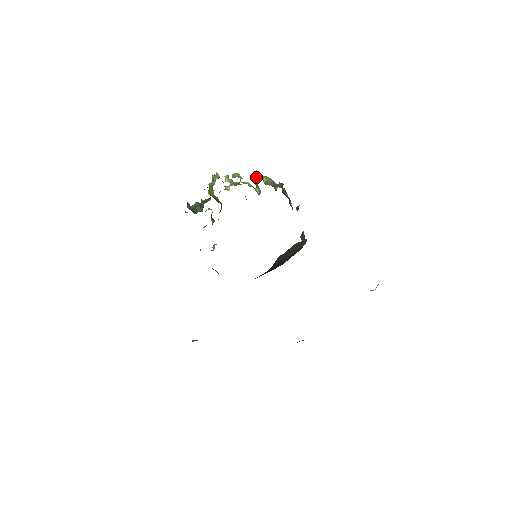
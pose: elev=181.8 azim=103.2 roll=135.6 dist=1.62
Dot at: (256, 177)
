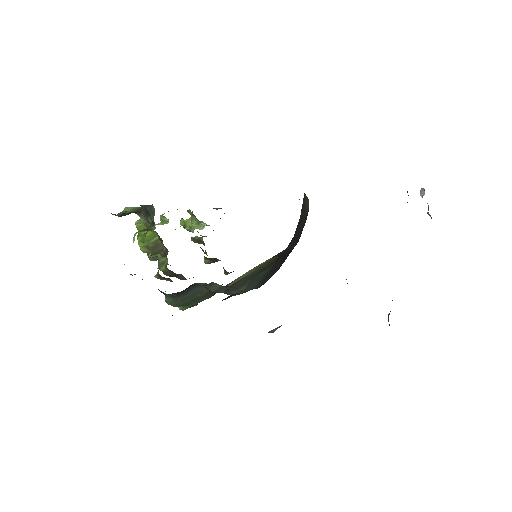
Dot at: occluded
